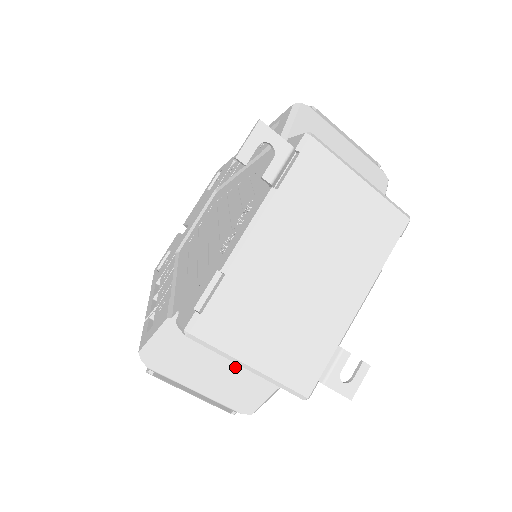
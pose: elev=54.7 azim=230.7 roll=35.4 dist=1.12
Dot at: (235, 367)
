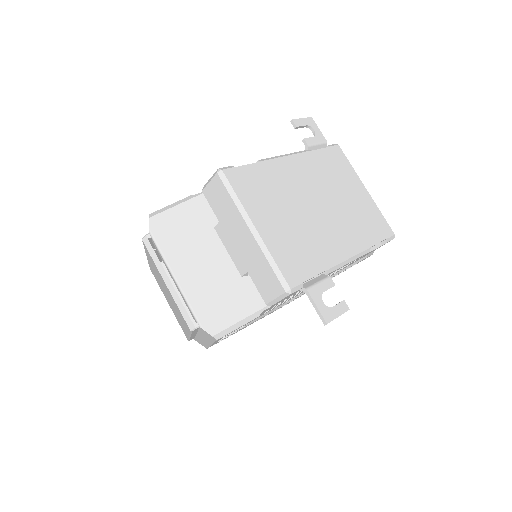
Dot at: (224, 268)
